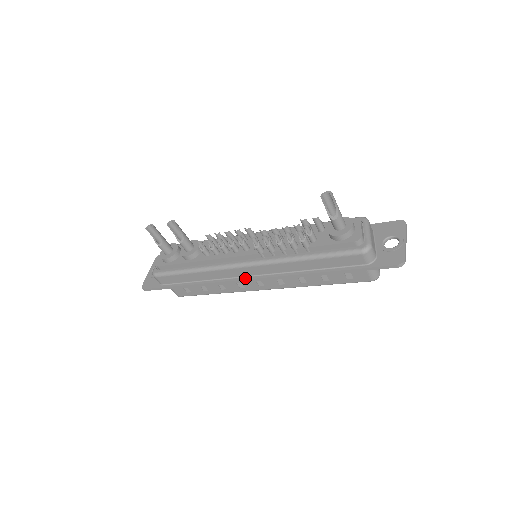
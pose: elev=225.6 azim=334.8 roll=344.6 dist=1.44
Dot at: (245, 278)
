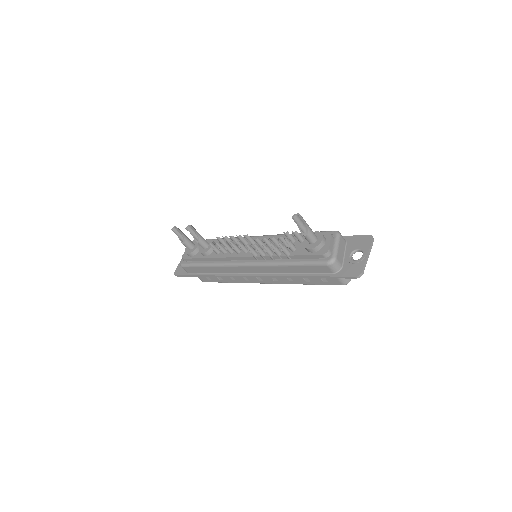
Dot at: (245, 274)
